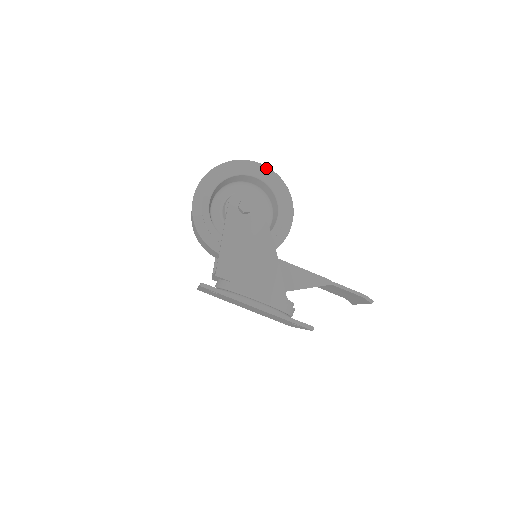
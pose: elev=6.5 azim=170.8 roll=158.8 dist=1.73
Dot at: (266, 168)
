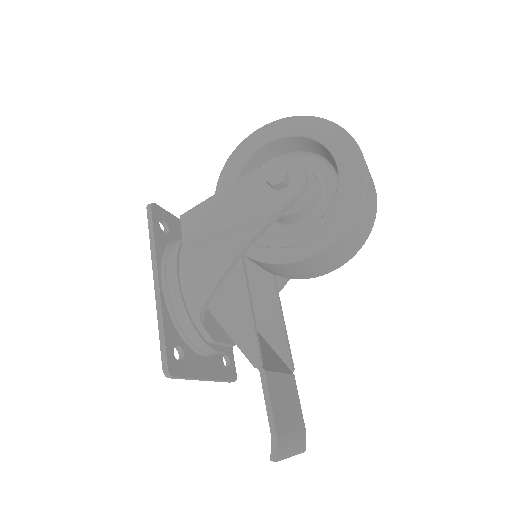
Dot at: (362, 165)
